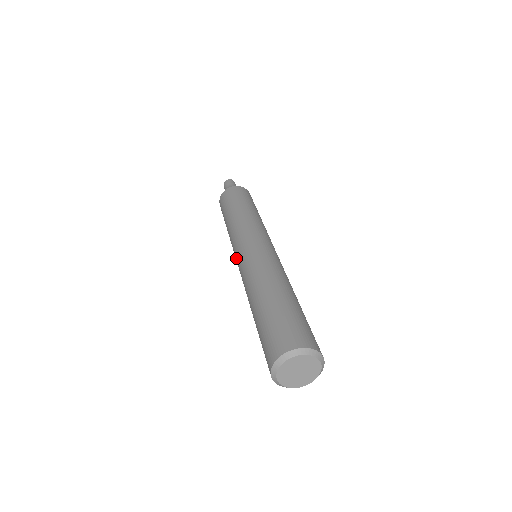
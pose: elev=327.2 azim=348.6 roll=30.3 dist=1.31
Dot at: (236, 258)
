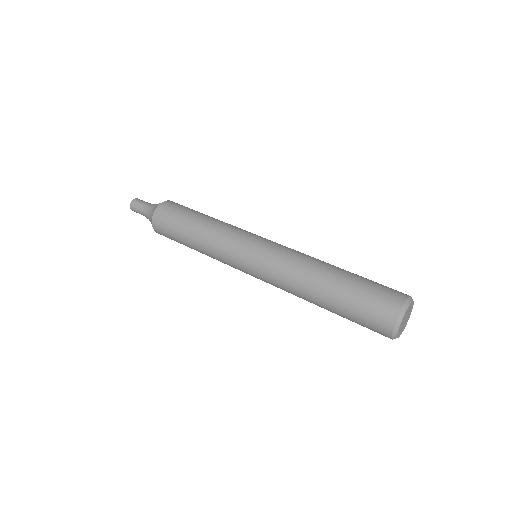
Dot at: (245, 271)
